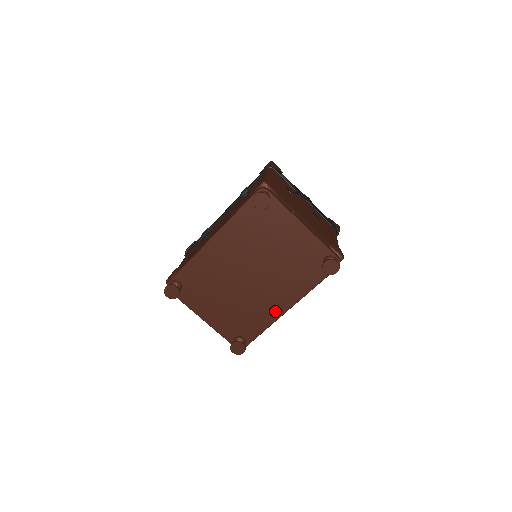
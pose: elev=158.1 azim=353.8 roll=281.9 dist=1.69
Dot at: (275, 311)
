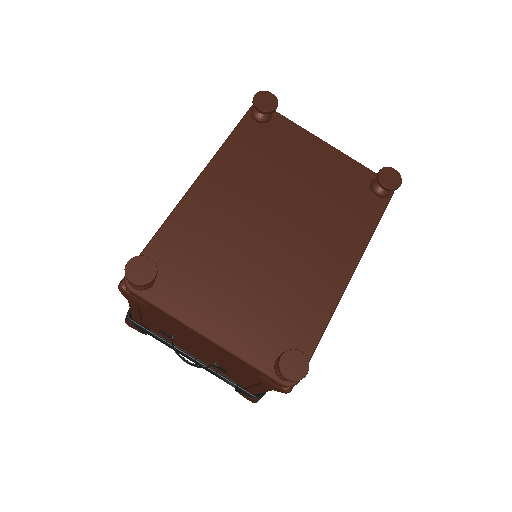
Dot at: (331, 285)
